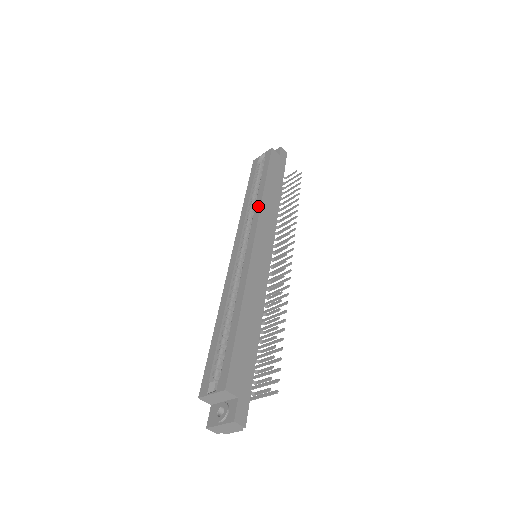
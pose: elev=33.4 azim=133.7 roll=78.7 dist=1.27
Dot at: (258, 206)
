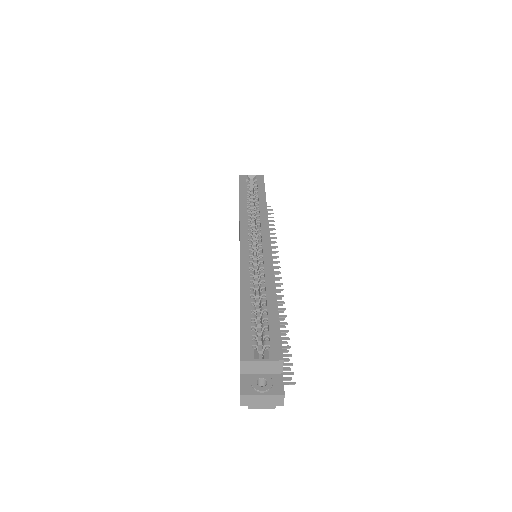
Dot at: (265, 215)
